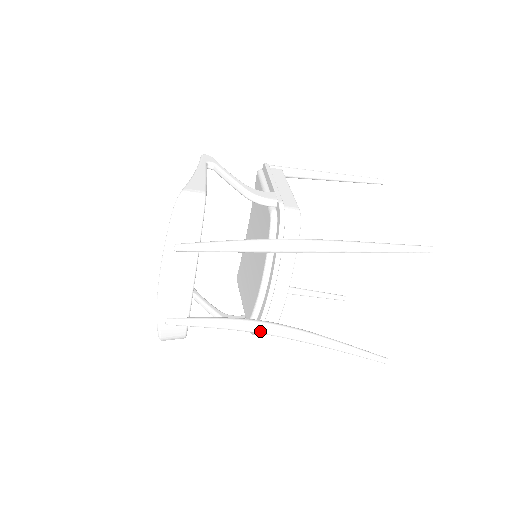
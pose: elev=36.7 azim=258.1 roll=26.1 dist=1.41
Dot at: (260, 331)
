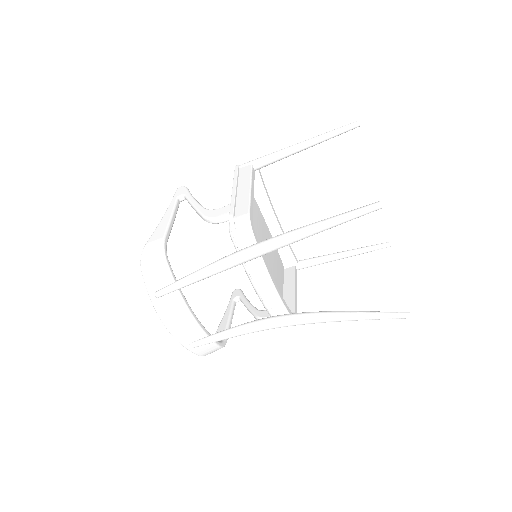
Dot at: (271, 327)
